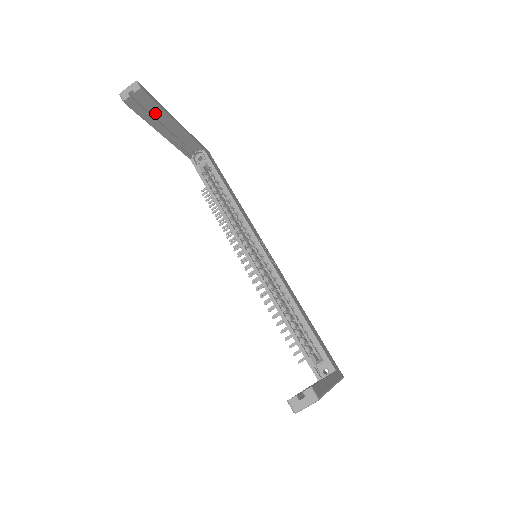
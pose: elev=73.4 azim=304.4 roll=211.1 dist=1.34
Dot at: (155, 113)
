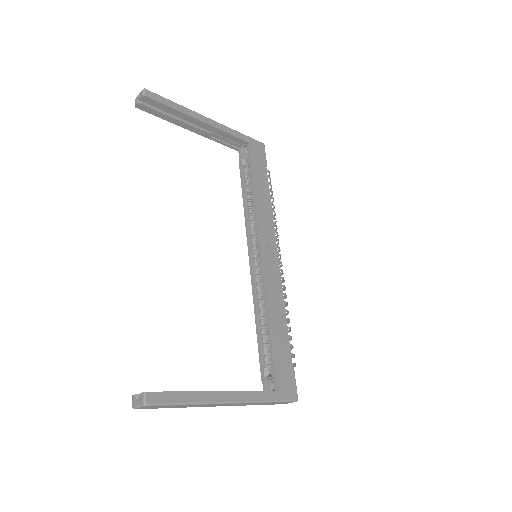
Dot at: (172, 114)
